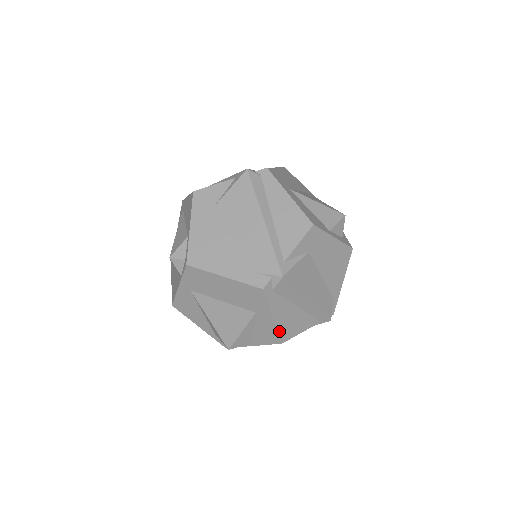
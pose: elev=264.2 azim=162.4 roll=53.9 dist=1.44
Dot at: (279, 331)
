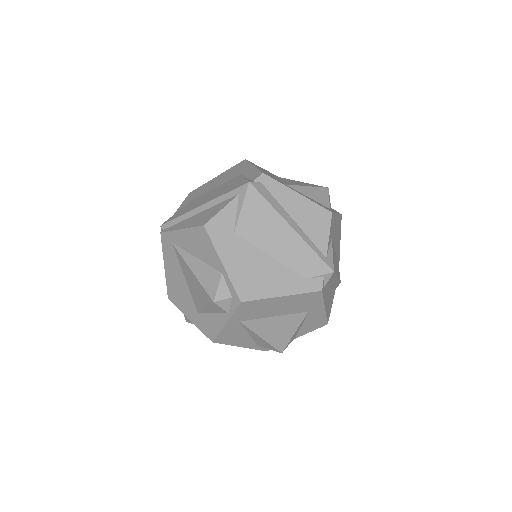
Dot at: (326, 316)
